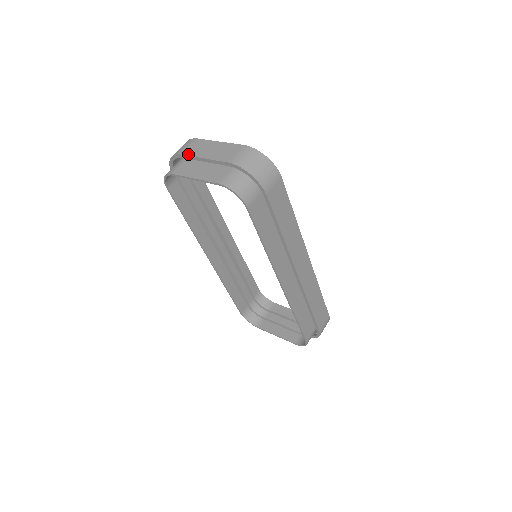
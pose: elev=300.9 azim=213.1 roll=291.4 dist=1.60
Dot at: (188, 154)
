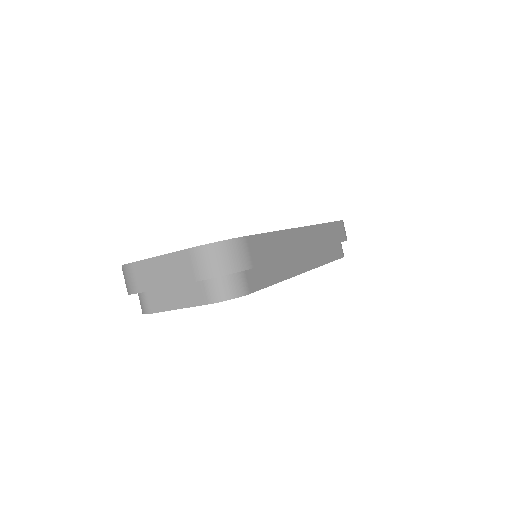
Dot at: (145, 290)
